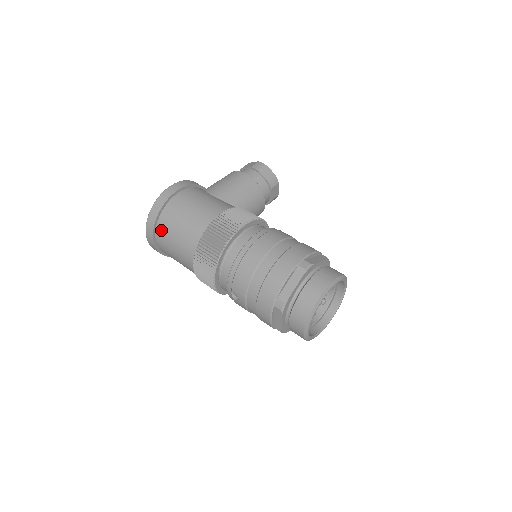
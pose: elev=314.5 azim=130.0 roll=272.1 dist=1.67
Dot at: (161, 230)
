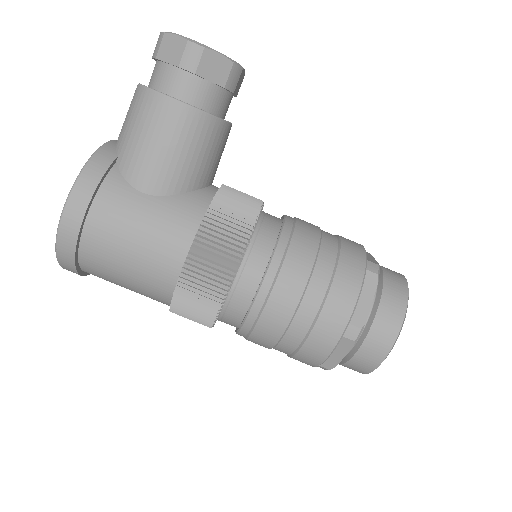
Dot at: occluded
